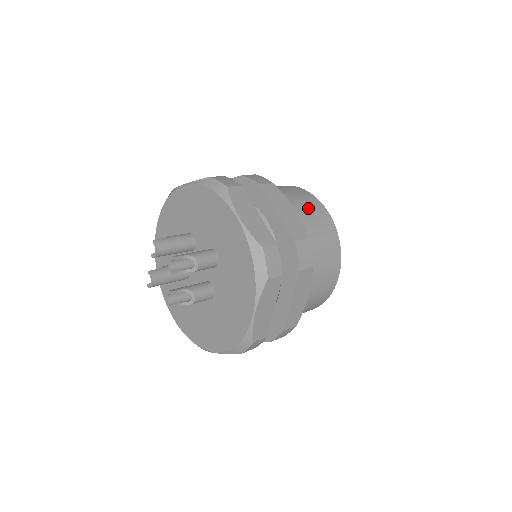
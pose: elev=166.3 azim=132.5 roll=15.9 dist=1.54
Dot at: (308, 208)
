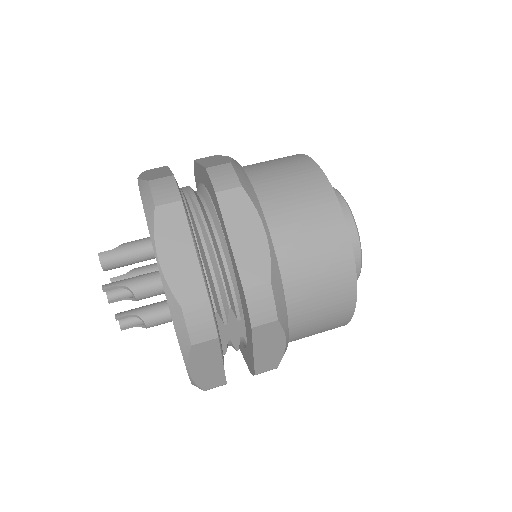
Dot at: (306, 215)
